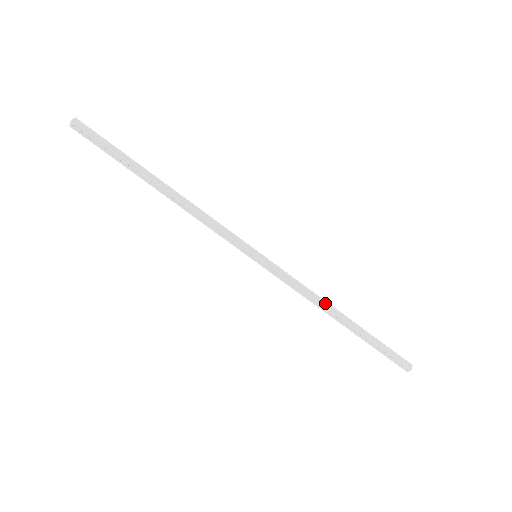
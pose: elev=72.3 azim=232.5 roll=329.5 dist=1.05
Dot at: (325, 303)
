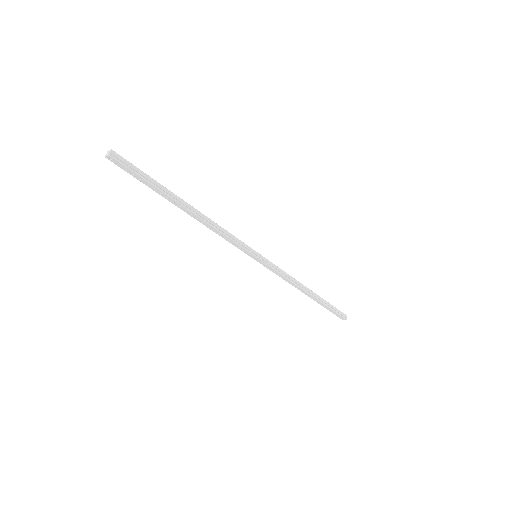
Dot at: (300, 284)
